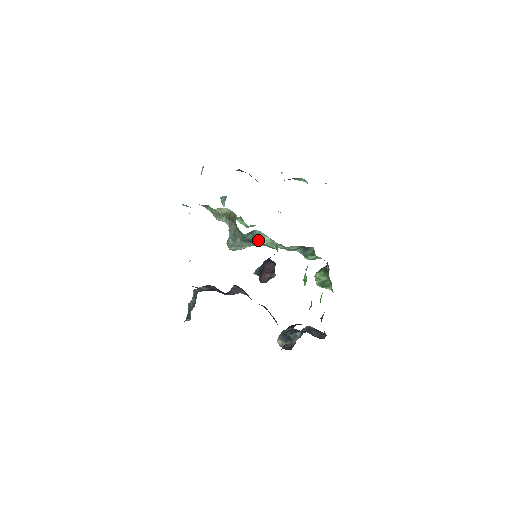
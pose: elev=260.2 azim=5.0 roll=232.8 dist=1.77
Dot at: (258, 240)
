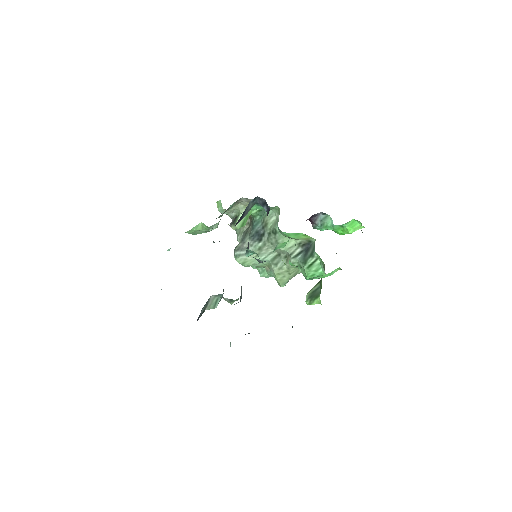
Dot at: (265, 227)
